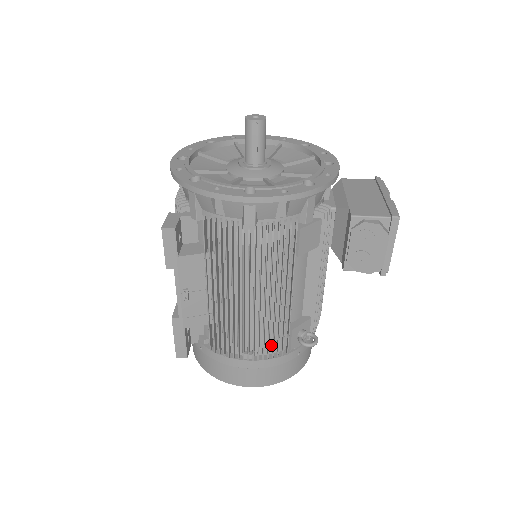
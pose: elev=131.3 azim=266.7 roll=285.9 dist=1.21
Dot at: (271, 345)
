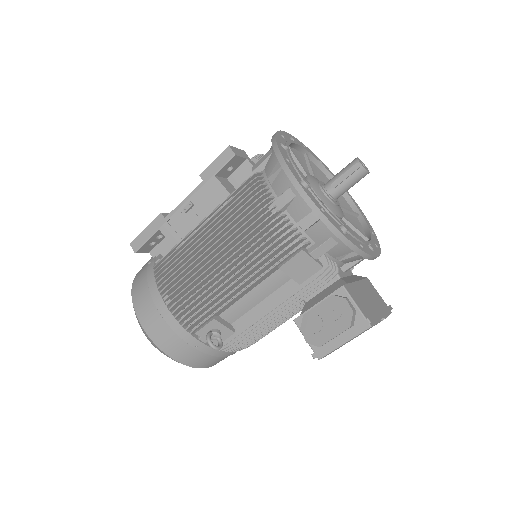
Dot at: occluded
